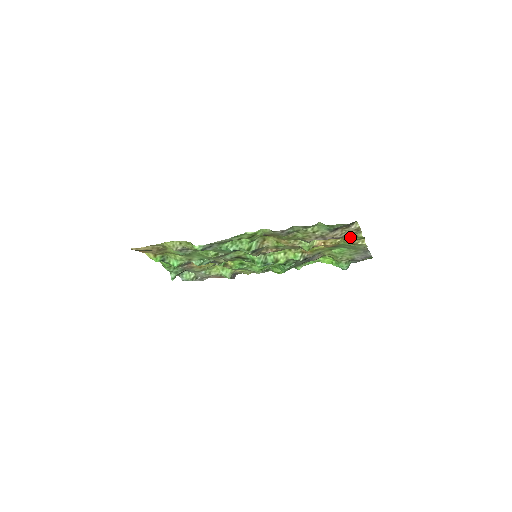
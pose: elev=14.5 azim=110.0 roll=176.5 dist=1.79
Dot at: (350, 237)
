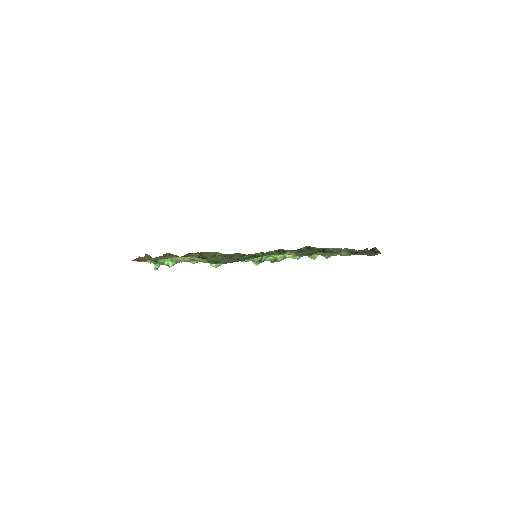
Dot at: occluded
